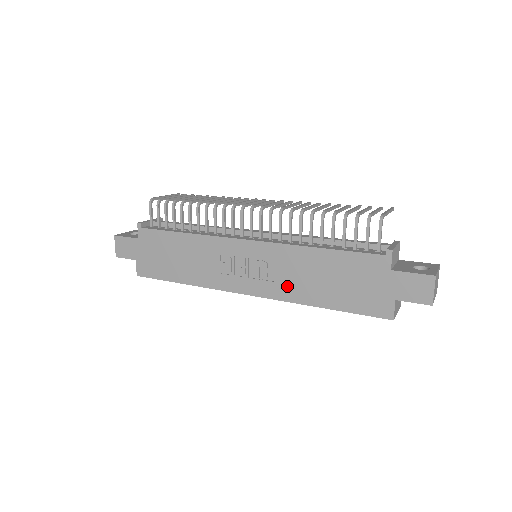
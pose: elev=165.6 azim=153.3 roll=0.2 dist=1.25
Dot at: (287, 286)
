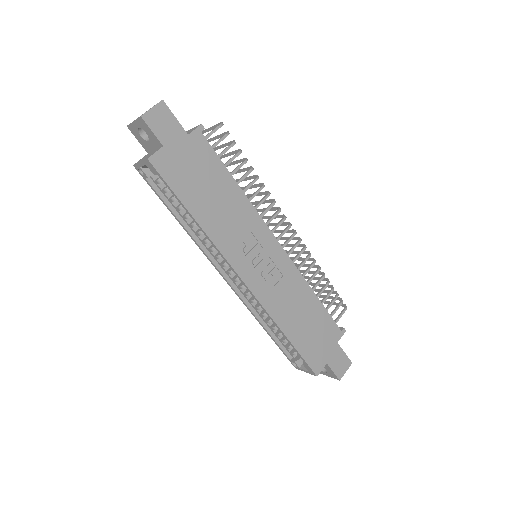
Dot at: (277, 301)
